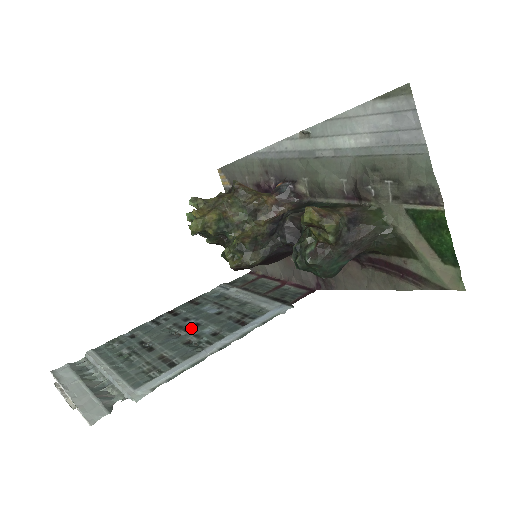
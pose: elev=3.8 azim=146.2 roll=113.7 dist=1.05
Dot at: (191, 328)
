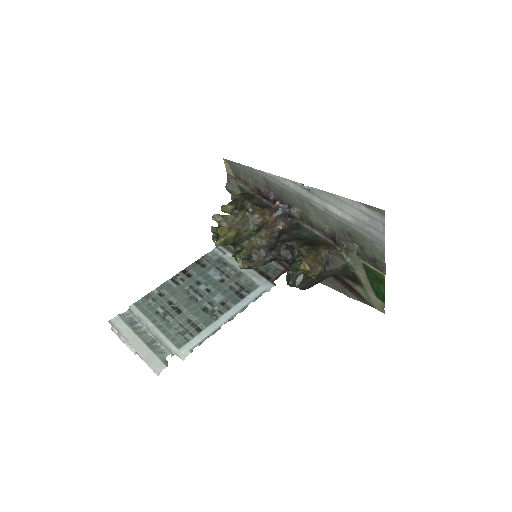
Dot at: (204, 294)
